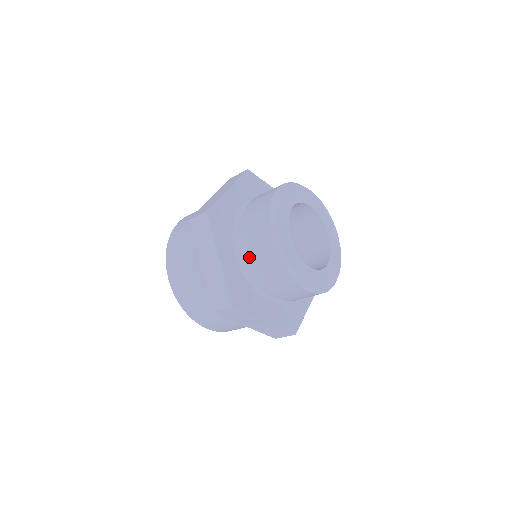
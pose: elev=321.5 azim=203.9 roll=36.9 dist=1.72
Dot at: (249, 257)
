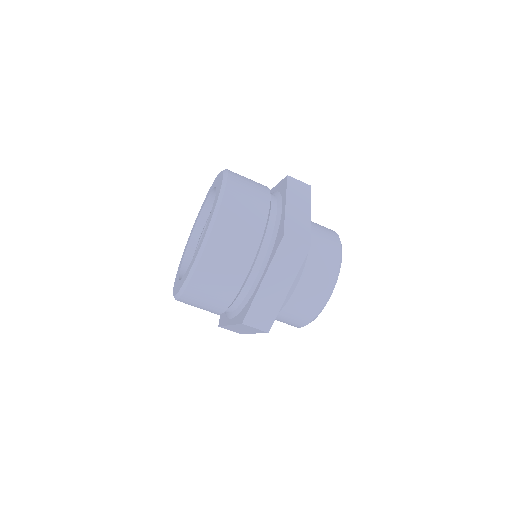
Dot at: (314, 238)
